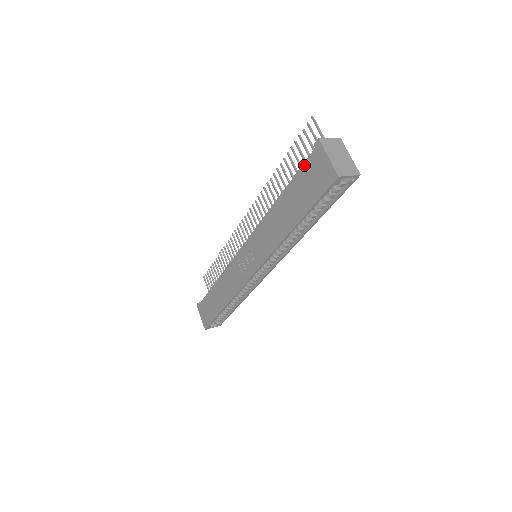
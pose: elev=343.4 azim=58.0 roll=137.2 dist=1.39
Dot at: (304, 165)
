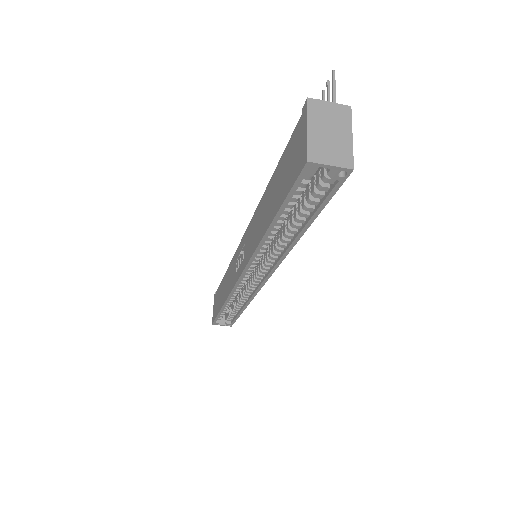
Dot at: (291, 138)
